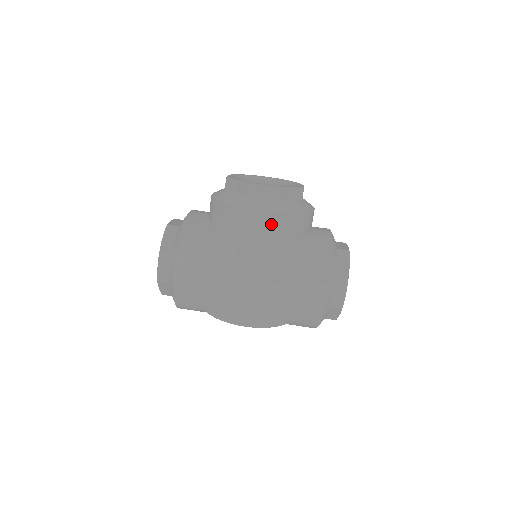
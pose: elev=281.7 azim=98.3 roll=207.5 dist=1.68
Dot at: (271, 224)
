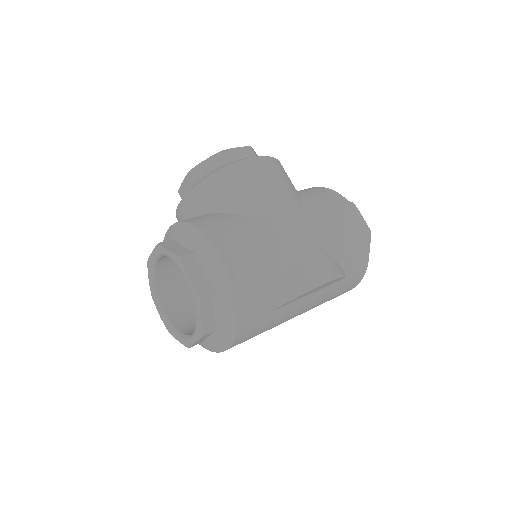
Dot at: (272, 168)
